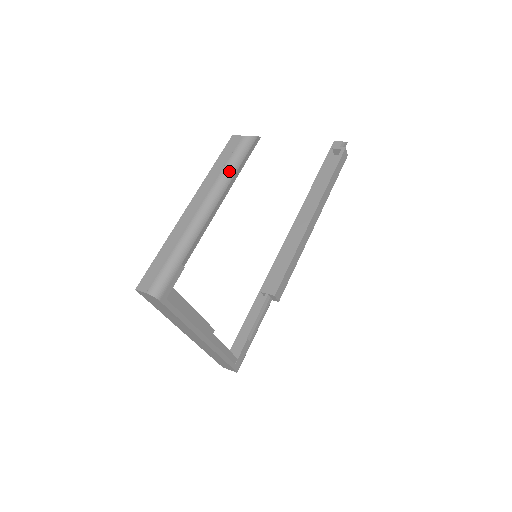
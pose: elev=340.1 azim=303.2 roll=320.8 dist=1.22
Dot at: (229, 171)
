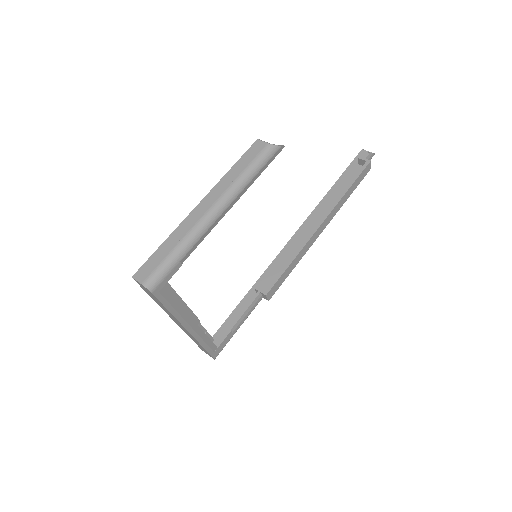
Dot at: (245, 177)
